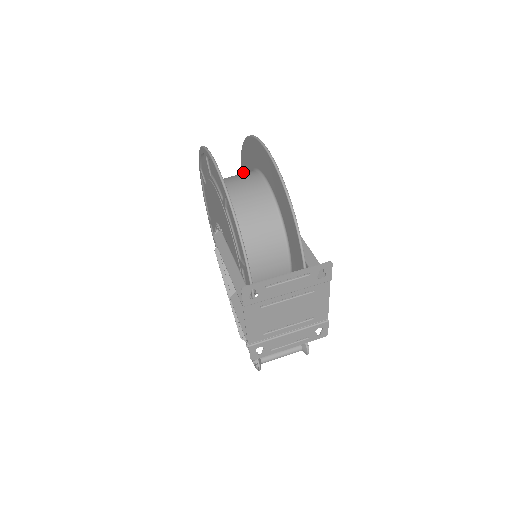
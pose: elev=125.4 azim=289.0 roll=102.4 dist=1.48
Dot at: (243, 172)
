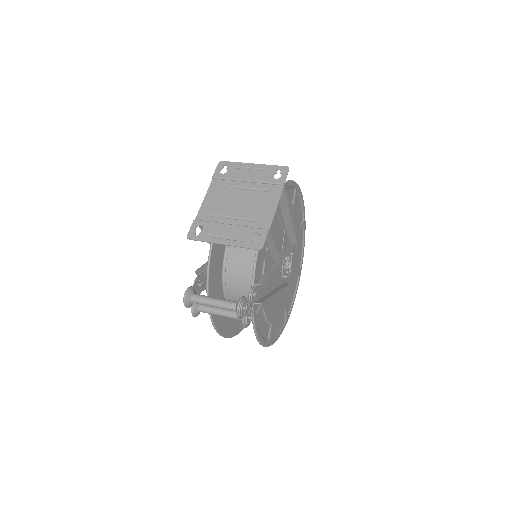
Dot at: (296, 280)
